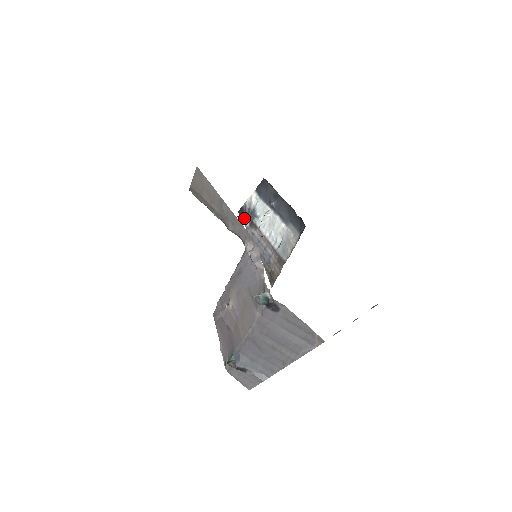
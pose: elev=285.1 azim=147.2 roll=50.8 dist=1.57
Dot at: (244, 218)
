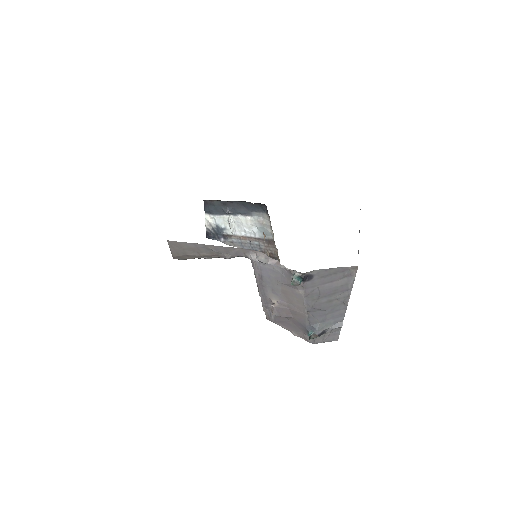
Dot at: (215, 238)
